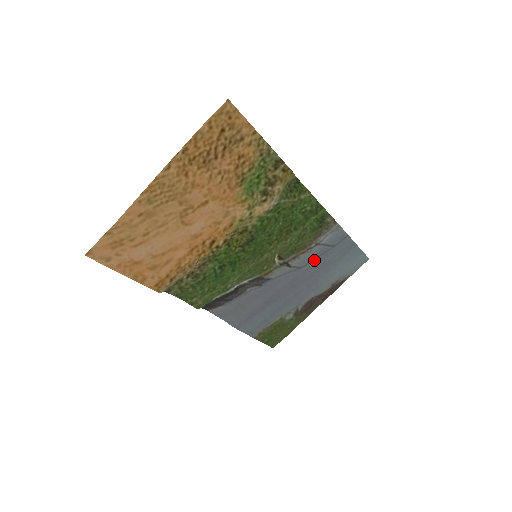
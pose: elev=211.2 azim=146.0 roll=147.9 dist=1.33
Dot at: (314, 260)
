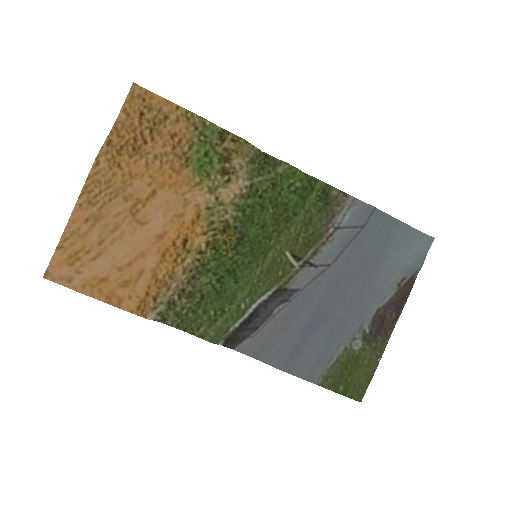
Dot at: (345, 251)
